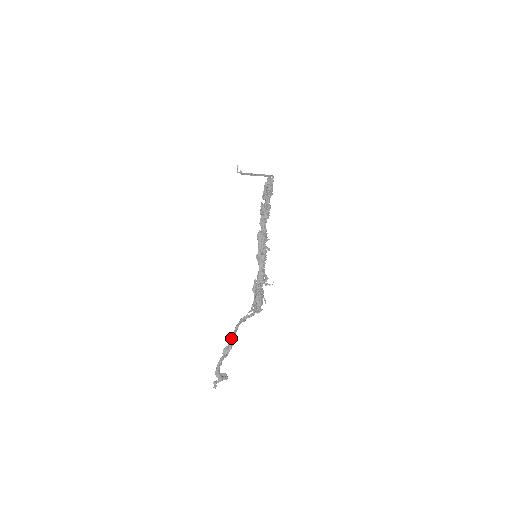
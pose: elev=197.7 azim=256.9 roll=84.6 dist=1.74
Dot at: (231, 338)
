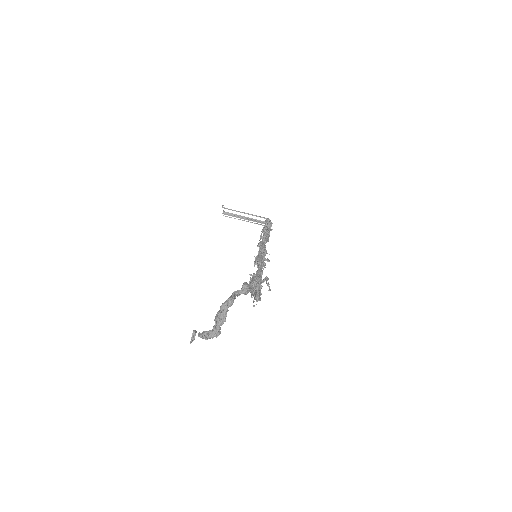
Dot at: occluded
